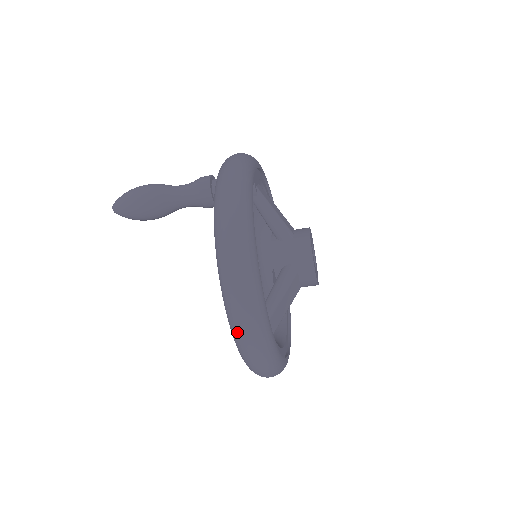
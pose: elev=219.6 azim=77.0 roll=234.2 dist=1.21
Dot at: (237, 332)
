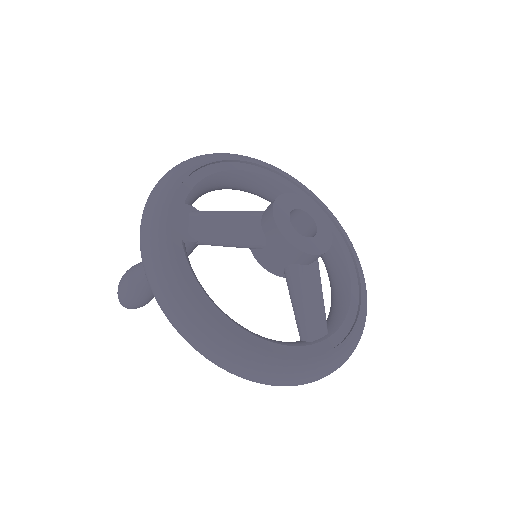
Dot at: occluded
